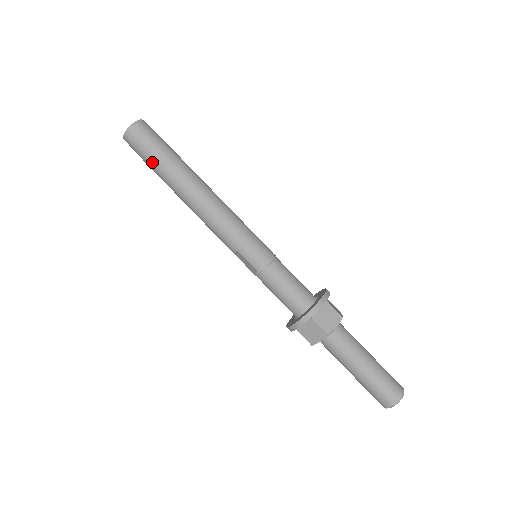
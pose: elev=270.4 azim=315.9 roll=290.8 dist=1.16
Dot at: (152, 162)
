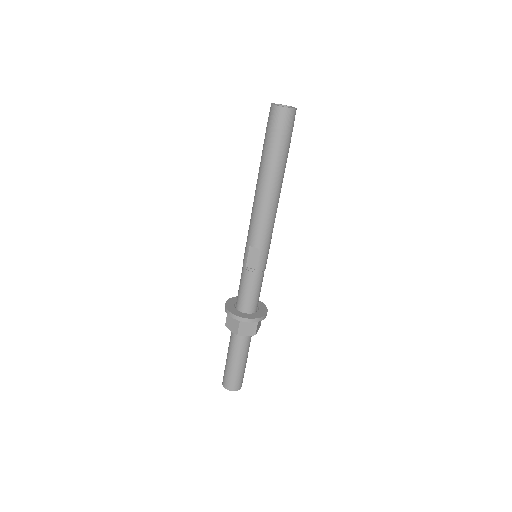
Dot at: (280, 146)
